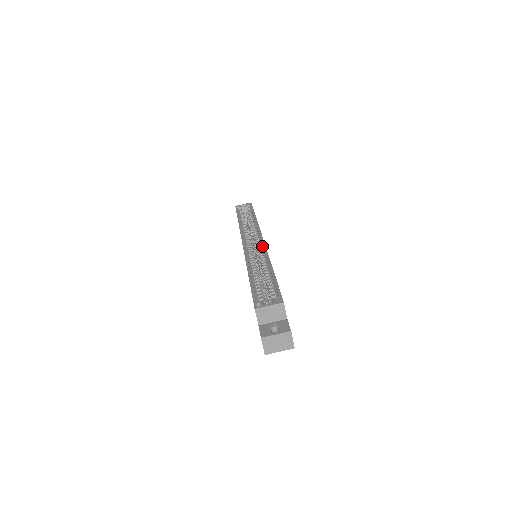
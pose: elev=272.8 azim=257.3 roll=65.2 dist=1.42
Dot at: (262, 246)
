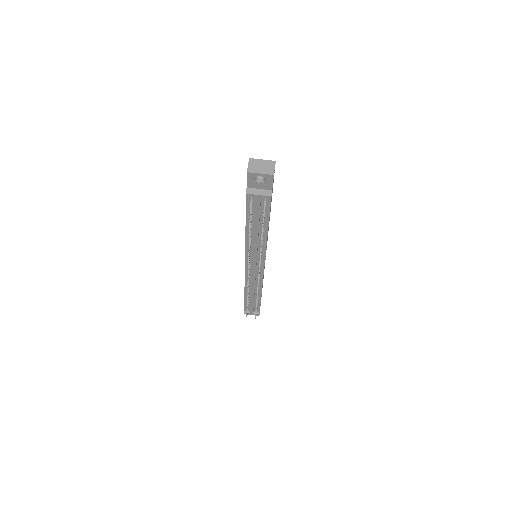
Dot at: occluded
